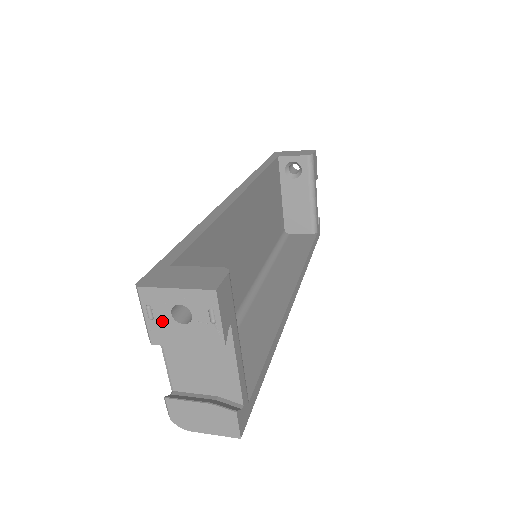
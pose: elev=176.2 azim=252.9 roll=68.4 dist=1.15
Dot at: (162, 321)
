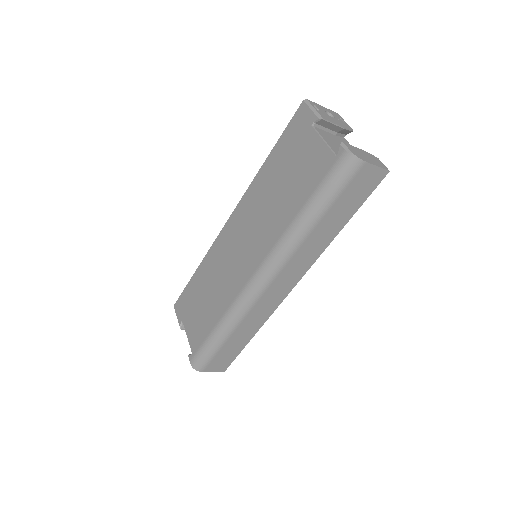
Dot at: (323, 113)
